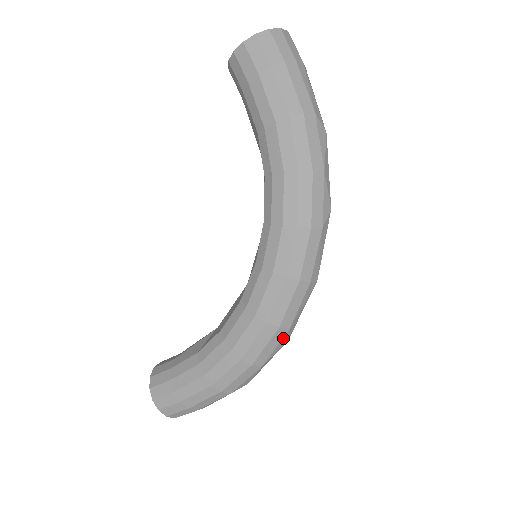
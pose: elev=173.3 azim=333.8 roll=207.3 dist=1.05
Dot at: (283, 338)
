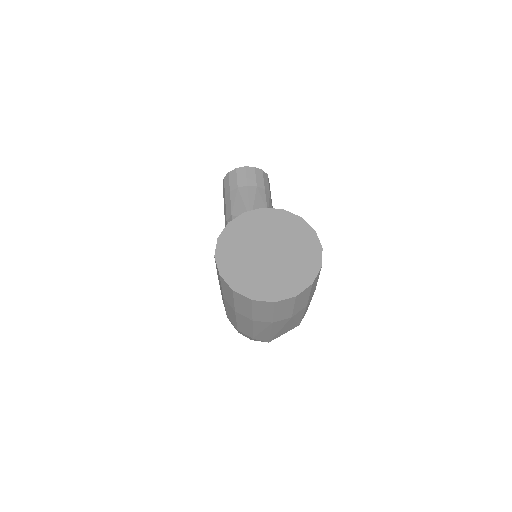
Dot at: occluded
